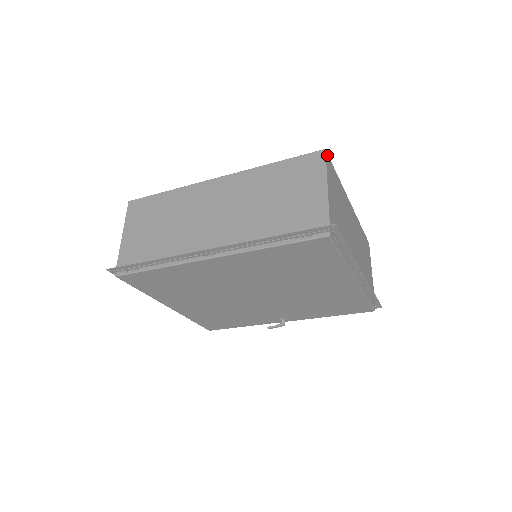
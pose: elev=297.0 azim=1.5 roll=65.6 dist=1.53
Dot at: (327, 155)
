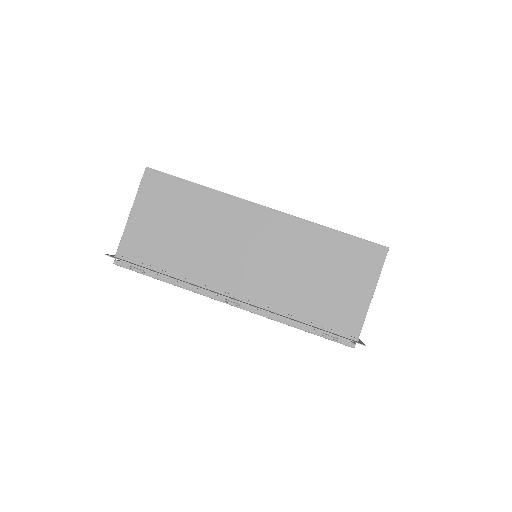
Dot at: (387, 251)
